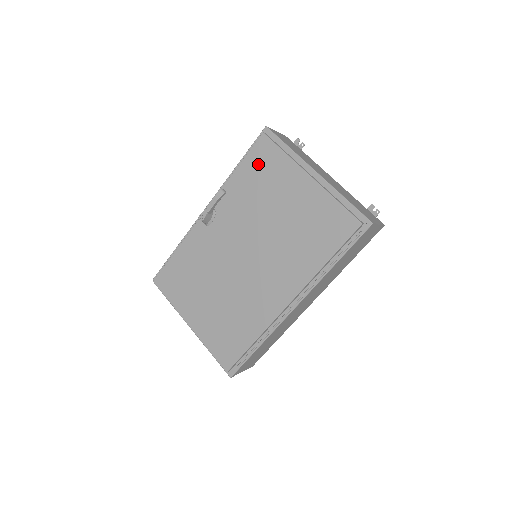
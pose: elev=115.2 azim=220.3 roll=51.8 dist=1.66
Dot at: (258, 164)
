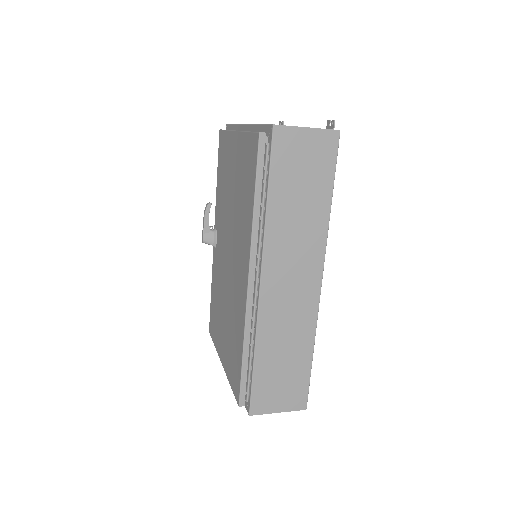
Dot at: (221, 159)
